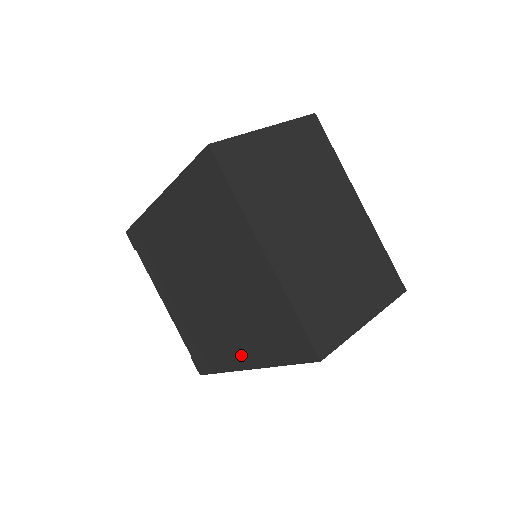
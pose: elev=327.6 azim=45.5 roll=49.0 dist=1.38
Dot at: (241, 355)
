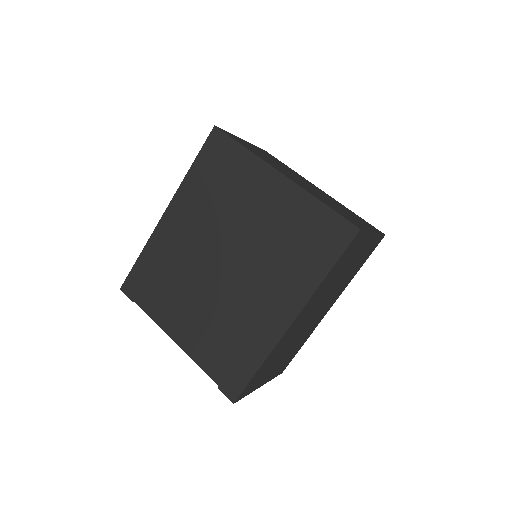
Dot at: (281, 310)
